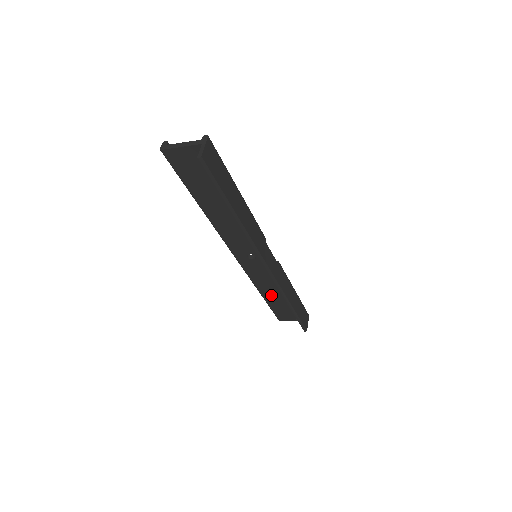
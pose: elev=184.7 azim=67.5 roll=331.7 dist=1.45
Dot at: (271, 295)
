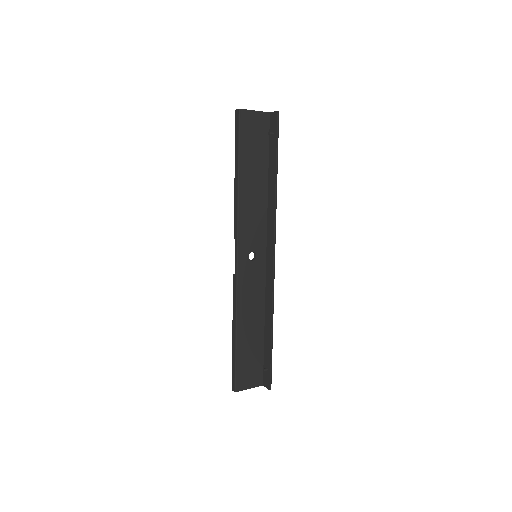
Dot at: (246, 331)
